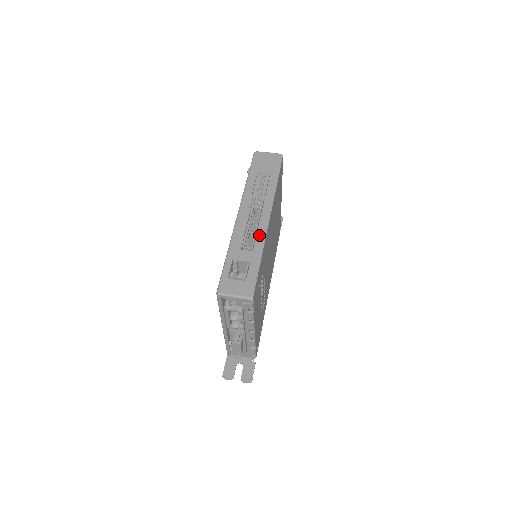
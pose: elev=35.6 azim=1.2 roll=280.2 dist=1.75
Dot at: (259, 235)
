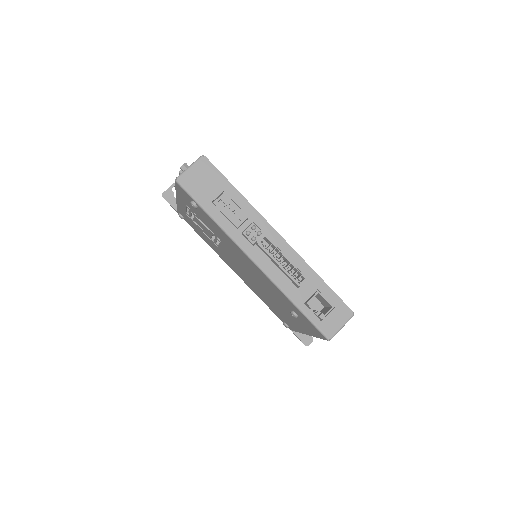
Dot at: (294, 261)
